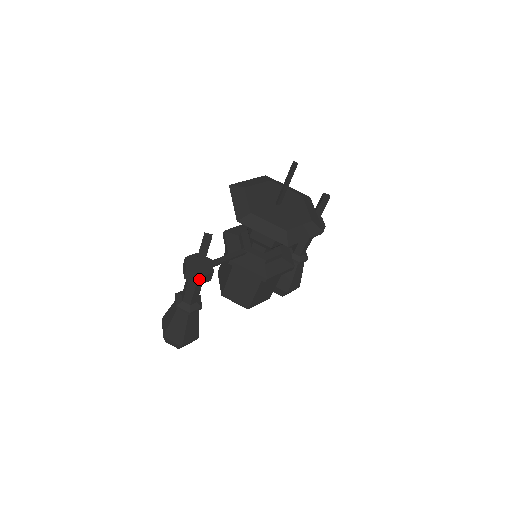
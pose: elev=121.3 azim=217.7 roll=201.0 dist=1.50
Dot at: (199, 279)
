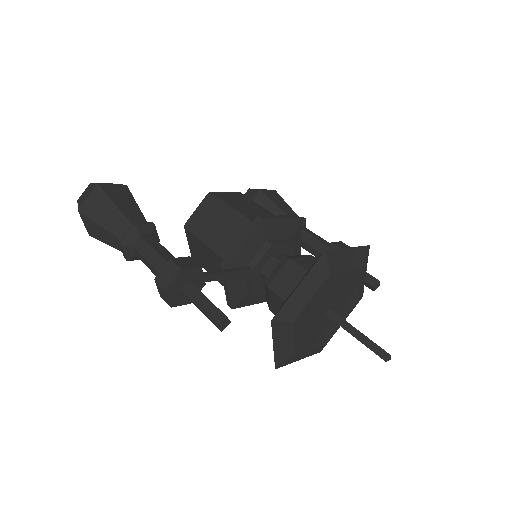
Dot at: (167, 303)
